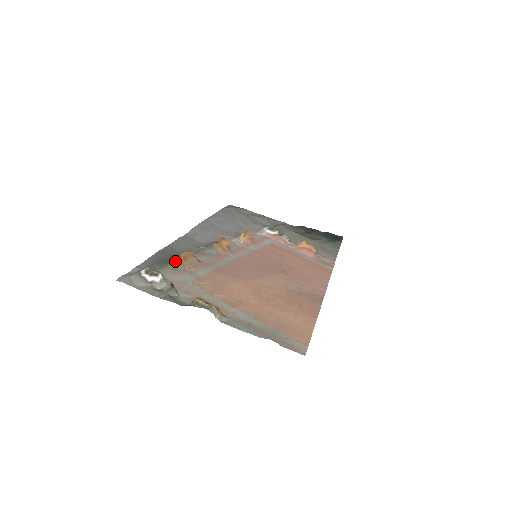
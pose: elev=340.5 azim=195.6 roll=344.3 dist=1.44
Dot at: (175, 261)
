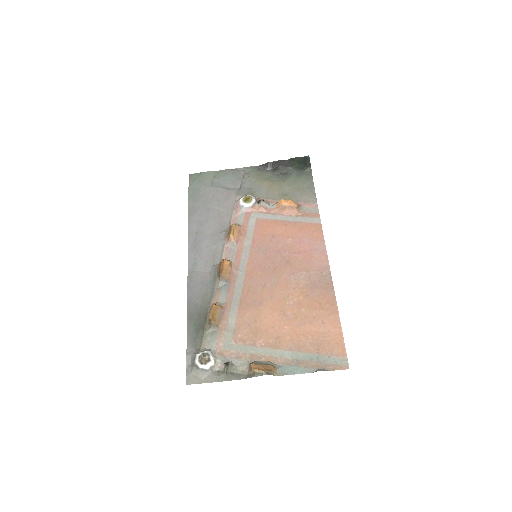
Dot at: (206, 322)
